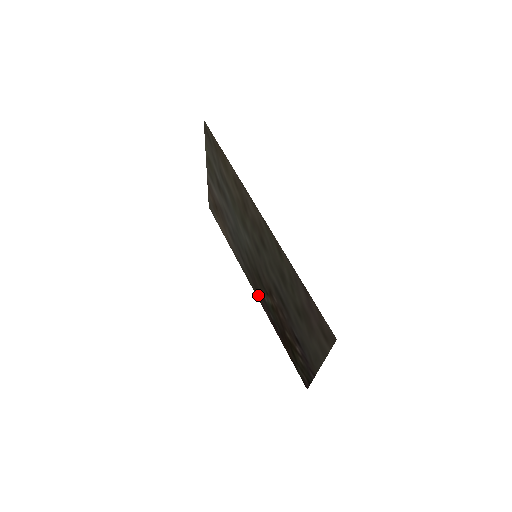
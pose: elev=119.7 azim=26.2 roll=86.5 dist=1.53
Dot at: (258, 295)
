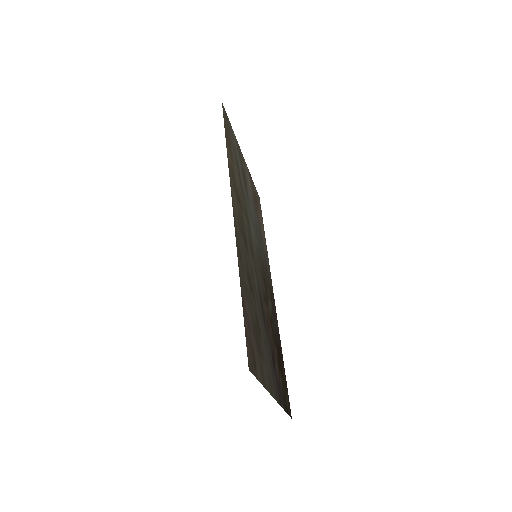
Dot at: (273, 300)
